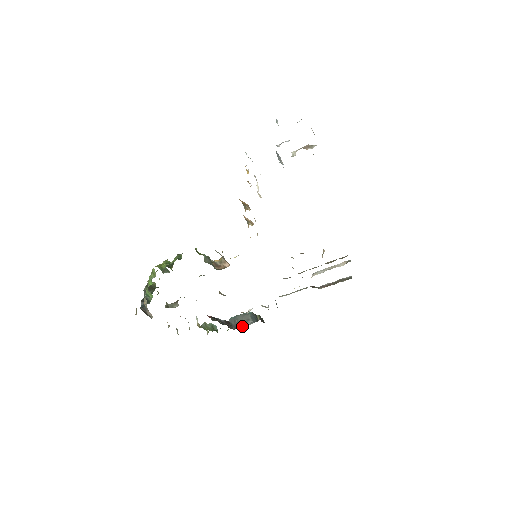
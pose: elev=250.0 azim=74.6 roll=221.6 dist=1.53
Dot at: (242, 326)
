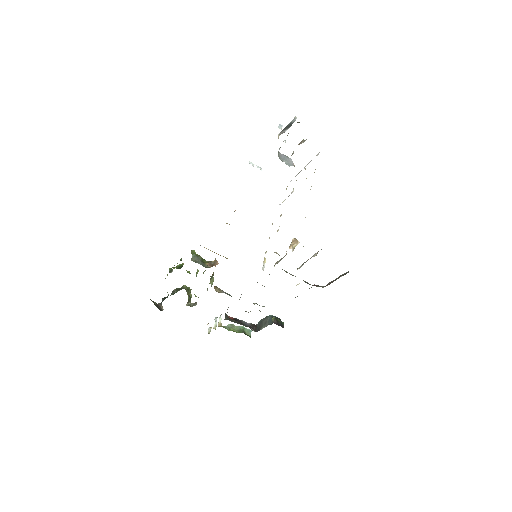
Dot at: (261, 329)
